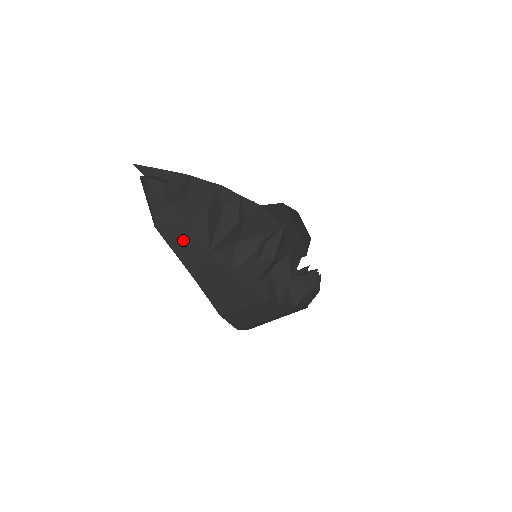
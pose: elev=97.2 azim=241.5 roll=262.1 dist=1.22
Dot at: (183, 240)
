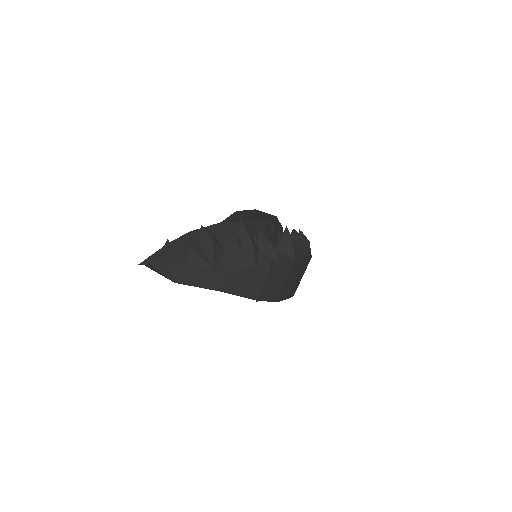
Dot at: (195, 276)
